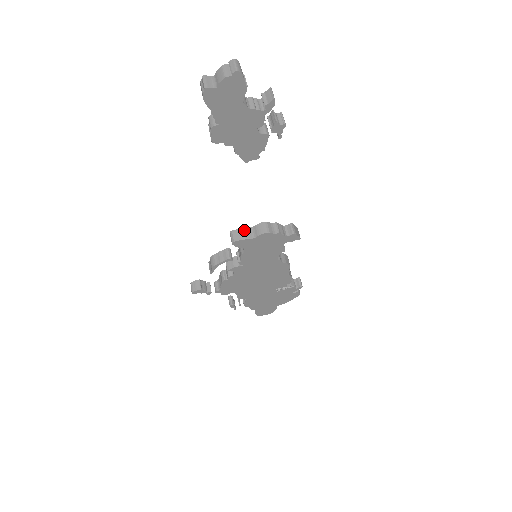
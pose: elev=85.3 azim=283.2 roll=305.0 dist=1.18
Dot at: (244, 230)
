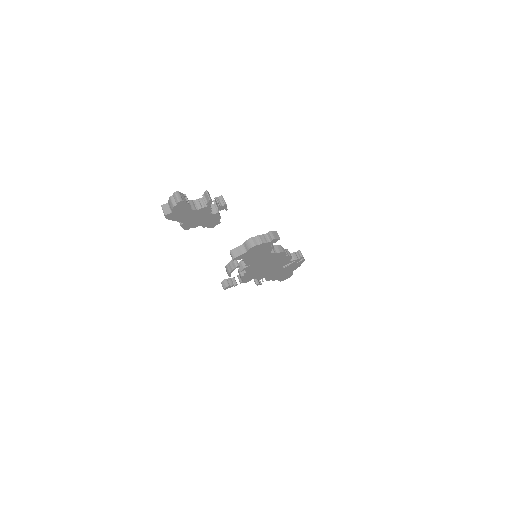
Dot at: (238, 248)
